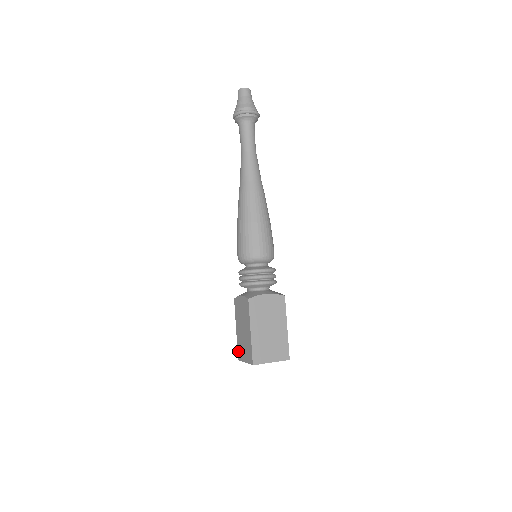
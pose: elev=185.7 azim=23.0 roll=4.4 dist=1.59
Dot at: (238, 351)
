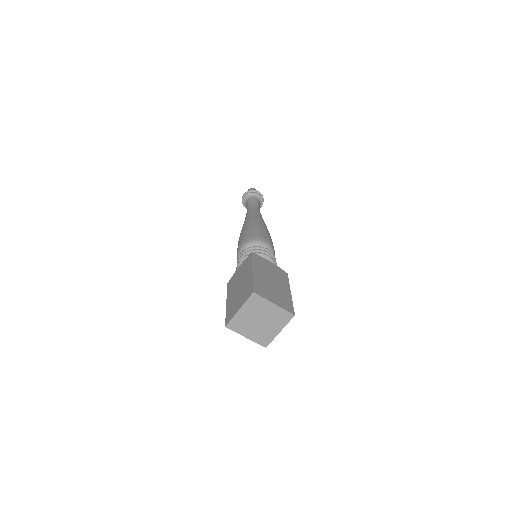
Dot at: (227, 317)
